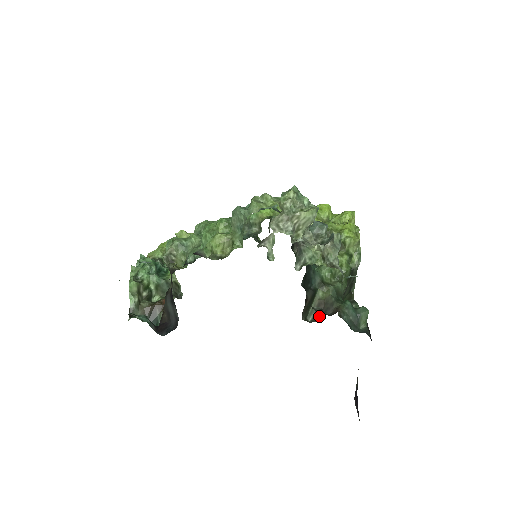
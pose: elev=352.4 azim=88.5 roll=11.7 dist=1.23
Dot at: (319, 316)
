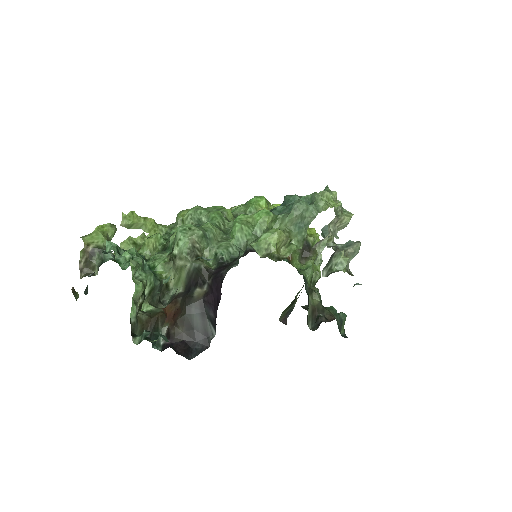
Dot at: (316, 323)
